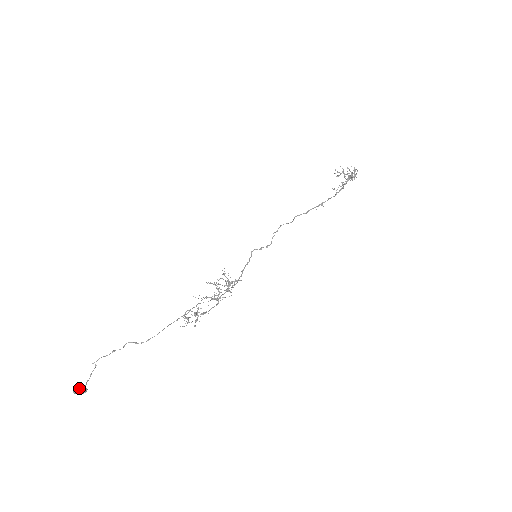
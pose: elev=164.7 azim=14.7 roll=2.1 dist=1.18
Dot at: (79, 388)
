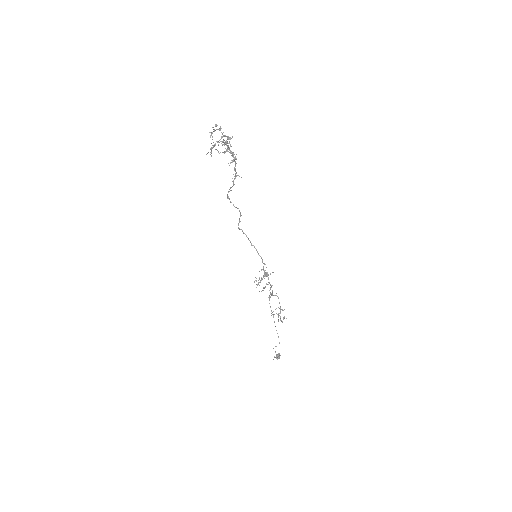
Dot at: occluded
